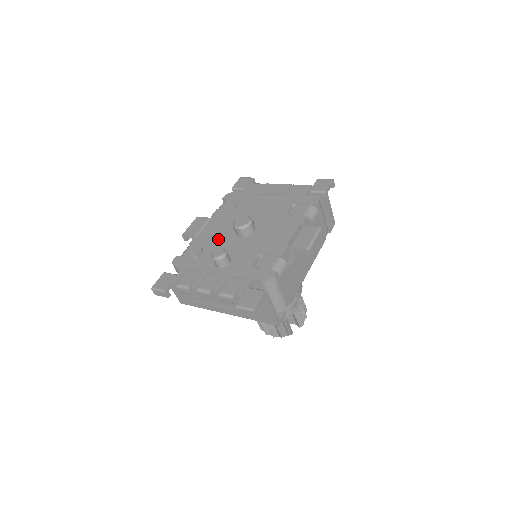
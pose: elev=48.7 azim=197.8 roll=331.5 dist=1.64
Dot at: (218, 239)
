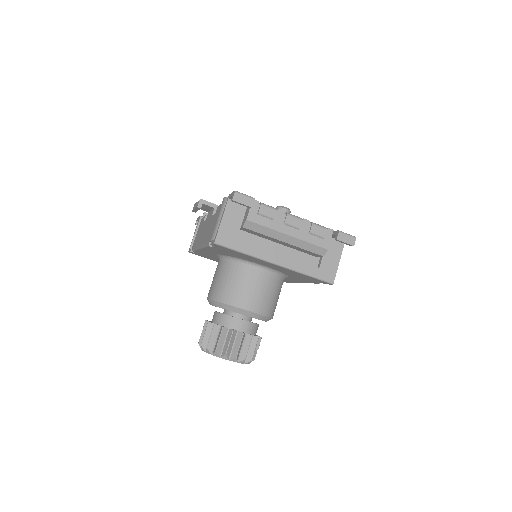
Dot at: occluded
